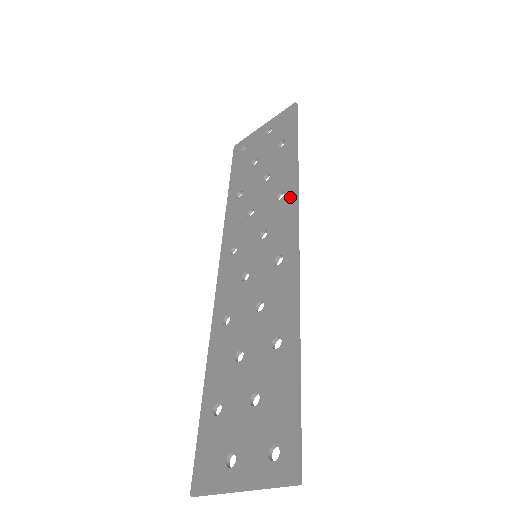
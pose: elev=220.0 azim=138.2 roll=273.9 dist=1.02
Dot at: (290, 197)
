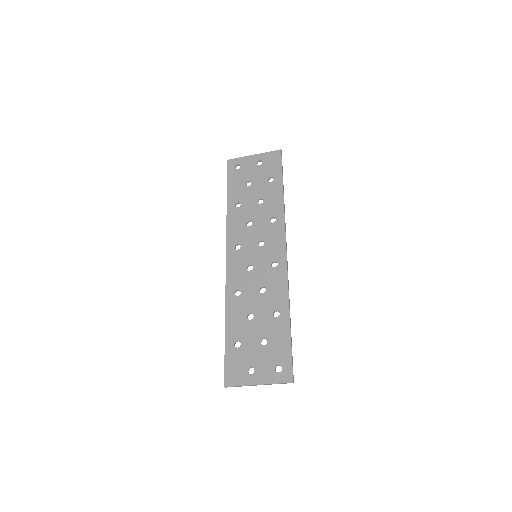
Dot at: (281, 224)
